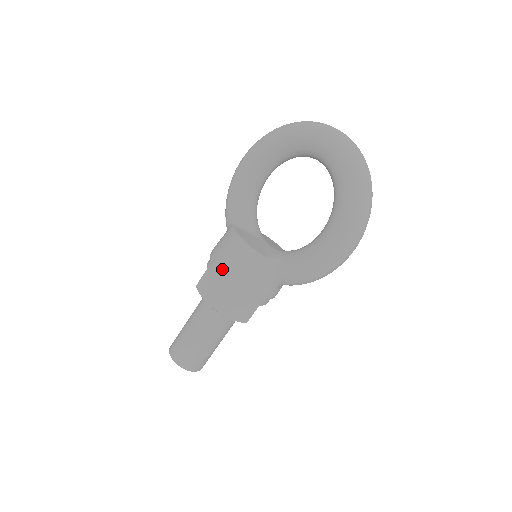
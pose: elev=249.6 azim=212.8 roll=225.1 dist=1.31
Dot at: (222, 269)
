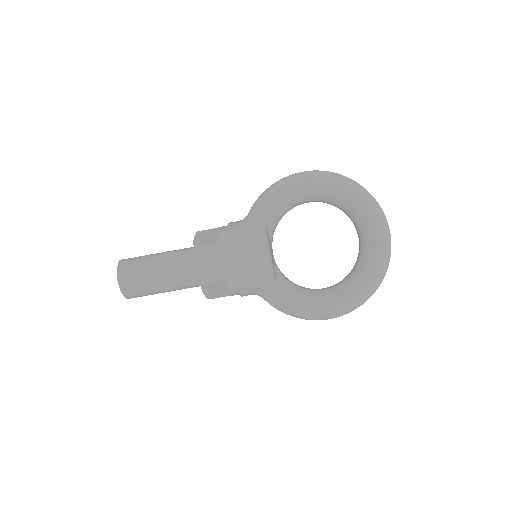
Dot at: (237, 262)
